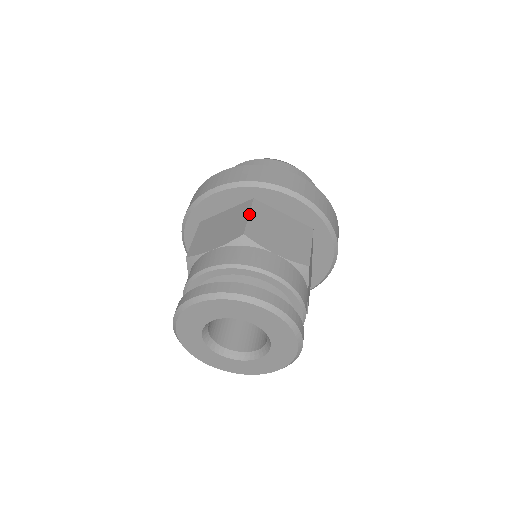
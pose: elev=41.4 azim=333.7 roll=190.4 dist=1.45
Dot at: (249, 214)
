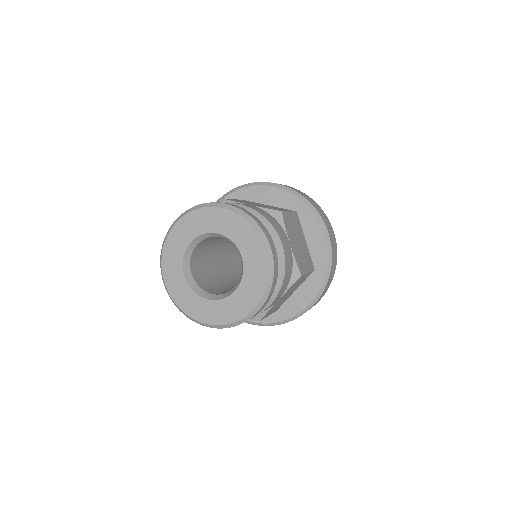
Dot at: (290, 211)
